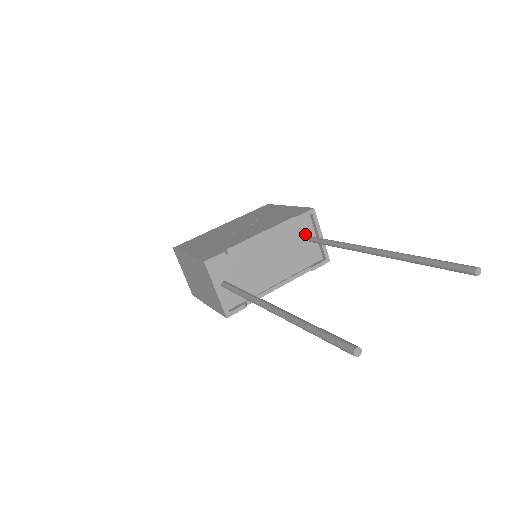
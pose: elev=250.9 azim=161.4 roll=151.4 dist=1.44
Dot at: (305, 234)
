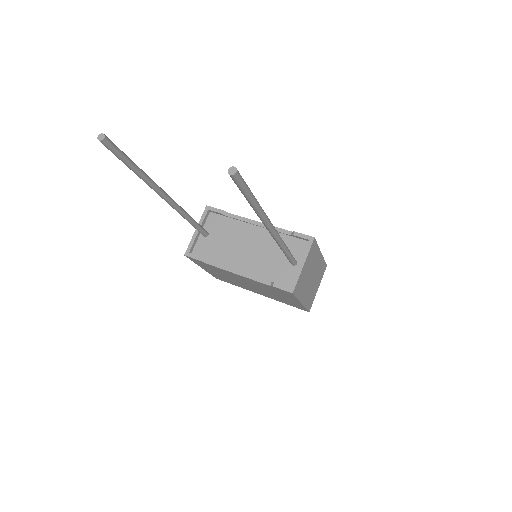
Dot at: (293, 255)
